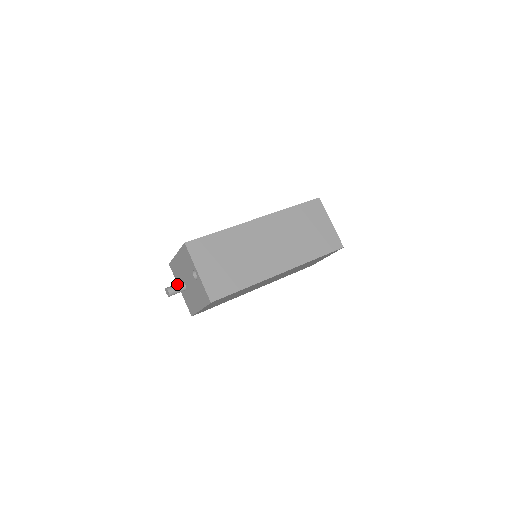
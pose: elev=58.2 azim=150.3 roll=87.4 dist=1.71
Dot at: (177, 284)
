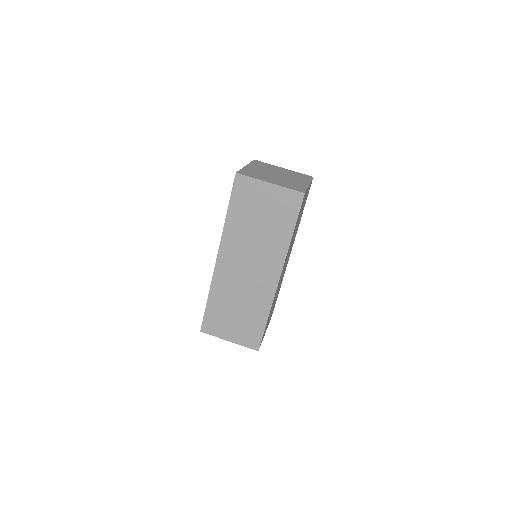
Dot at: occluded
